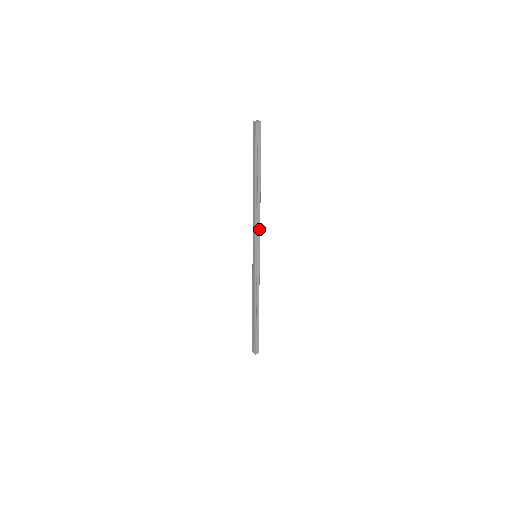
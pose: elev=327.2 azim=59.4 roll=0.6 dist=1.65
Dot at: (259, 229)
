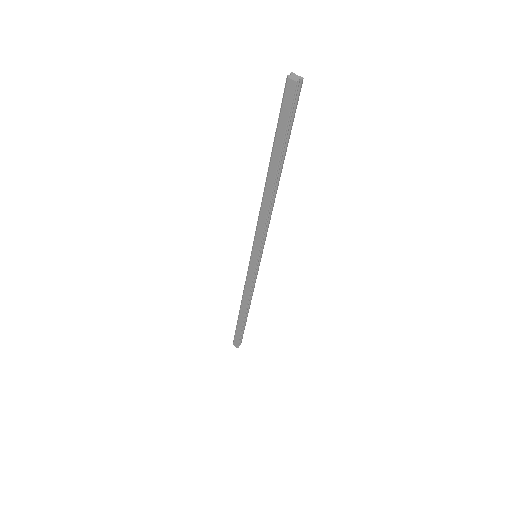
Dot at: (268, 226)
